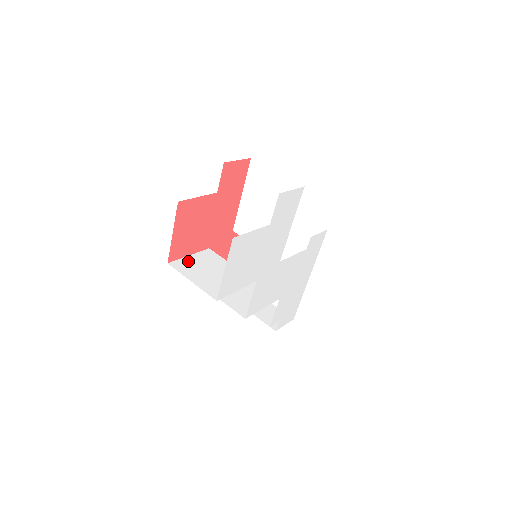
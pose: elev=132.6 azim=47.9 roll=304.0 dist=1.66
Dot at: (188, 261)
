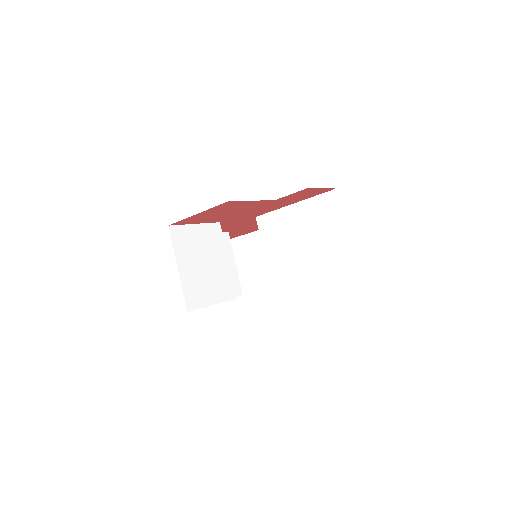
Dot at: (190, 233)
